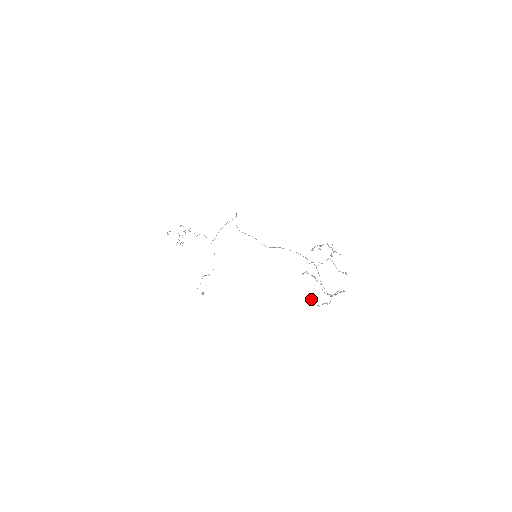
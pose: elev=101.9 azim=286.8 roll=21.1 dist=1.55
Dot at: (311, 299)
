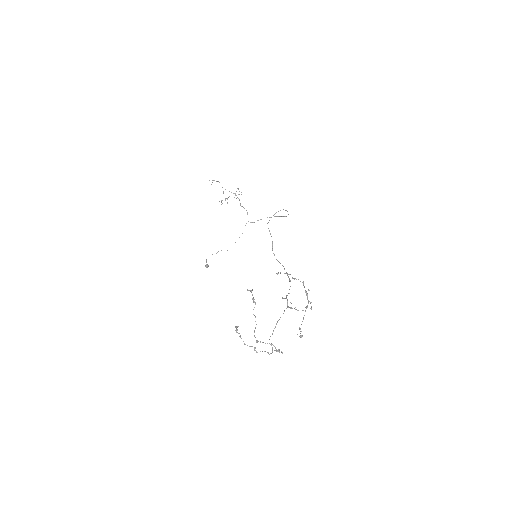
Dot at: (237, 326)
